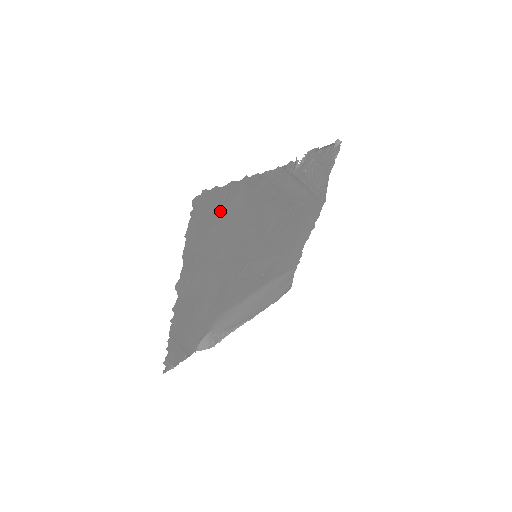
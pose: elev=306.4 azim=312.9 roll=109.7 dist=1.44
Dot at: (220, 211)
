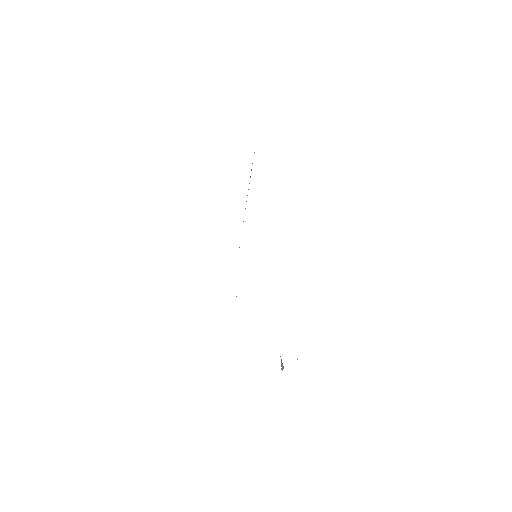
Dot at: occluded
